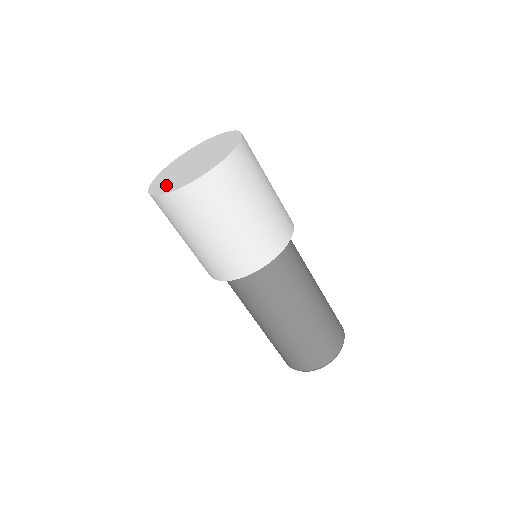
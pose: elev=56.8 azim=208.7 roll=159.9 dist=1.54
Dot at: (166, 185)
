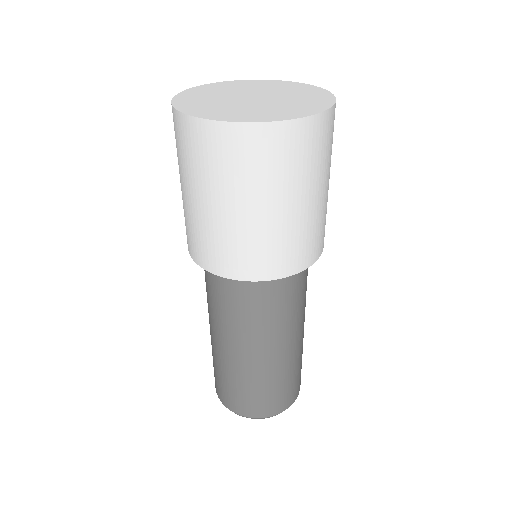
Dot at: (200, 105)
